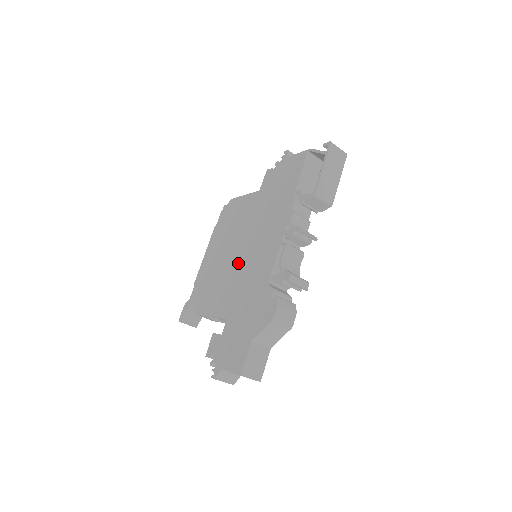
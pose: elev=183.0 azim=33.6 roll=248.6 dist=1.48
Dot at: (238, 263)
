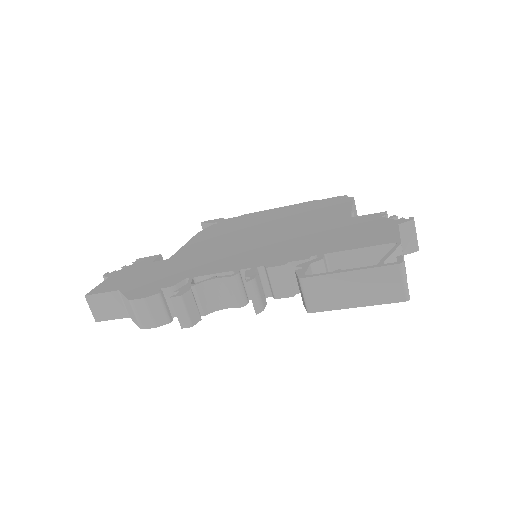
Dot at: (241, 240)
